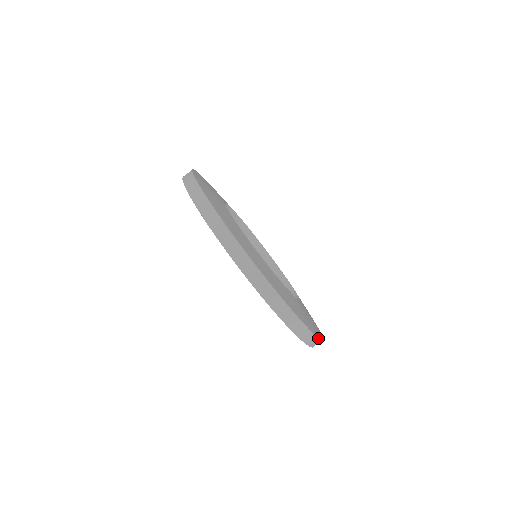
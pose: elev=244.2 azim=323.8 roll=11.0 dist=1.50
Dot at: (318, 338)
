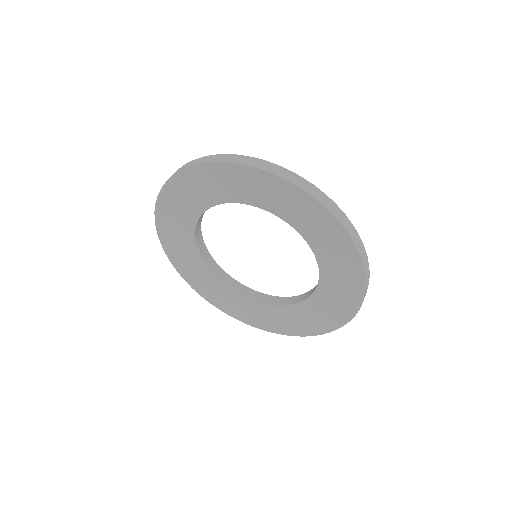
Dot at: occluded
